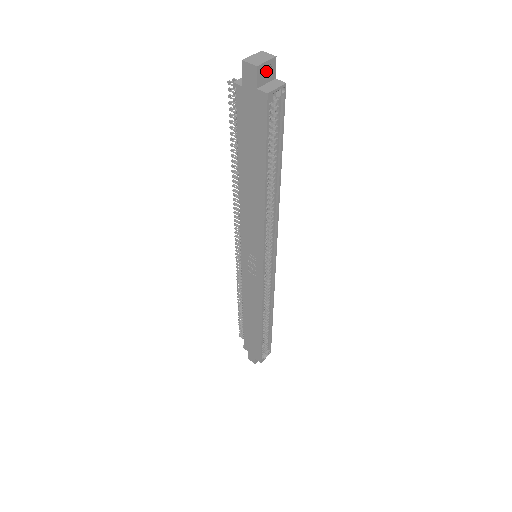
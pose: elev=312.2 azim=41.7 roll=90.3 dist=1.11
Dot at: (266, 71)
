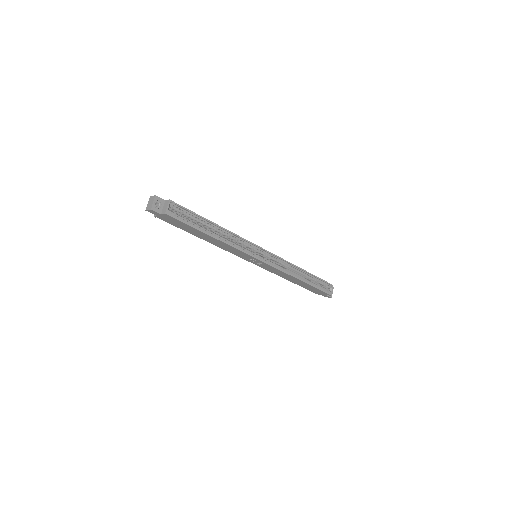
Dot at: (158, 204)
